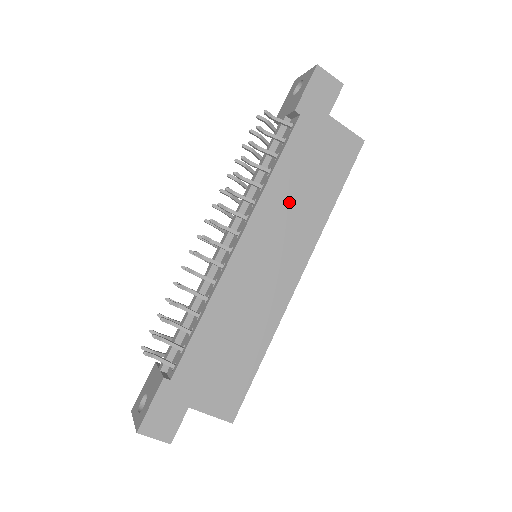
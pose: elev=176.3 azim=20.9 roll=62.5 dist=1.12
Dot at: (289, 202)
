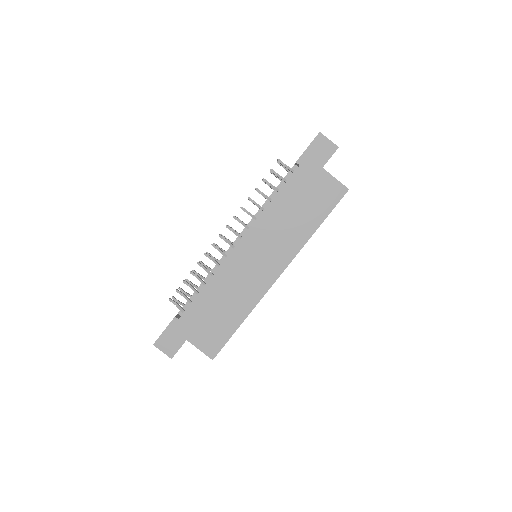
Dot at: (280, 223)
